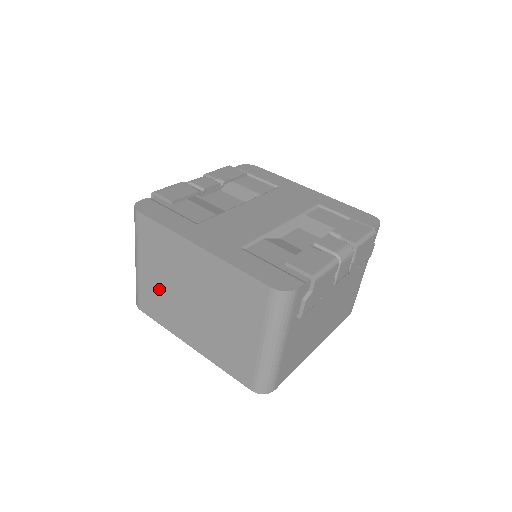
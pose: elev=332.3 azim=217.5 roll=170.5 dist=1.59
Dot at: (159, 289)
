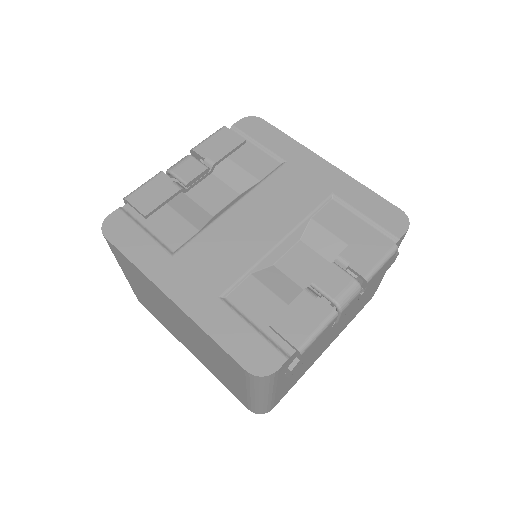
Dot at: (149, 301)
